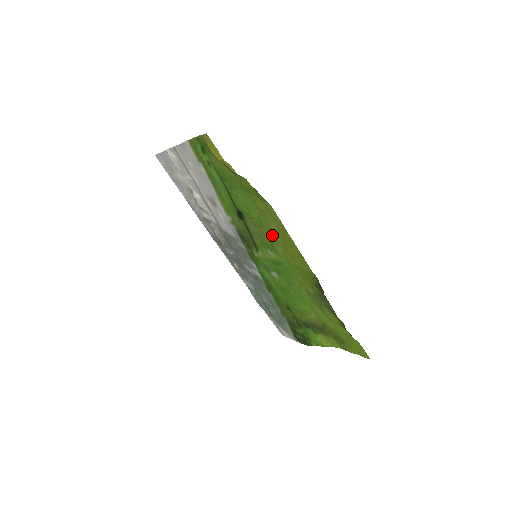
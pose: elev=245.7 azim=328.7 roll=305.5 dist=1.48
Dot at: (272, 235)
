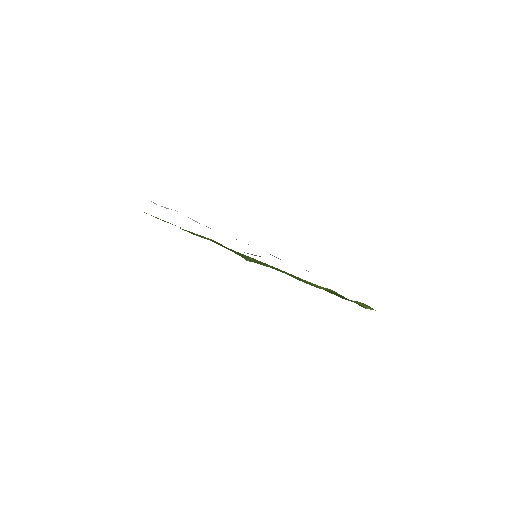
Dot at: occluded
